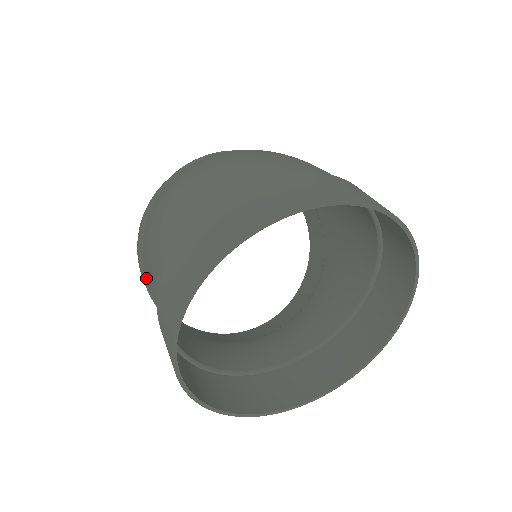
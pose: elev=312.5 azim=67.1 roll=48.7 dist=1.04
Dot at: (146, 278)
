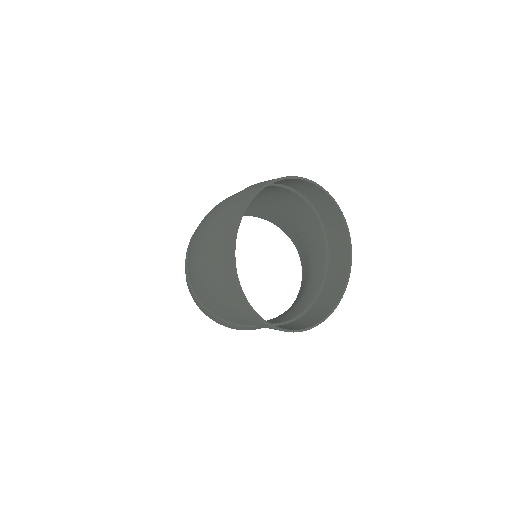
Dot at: (223, 320)
